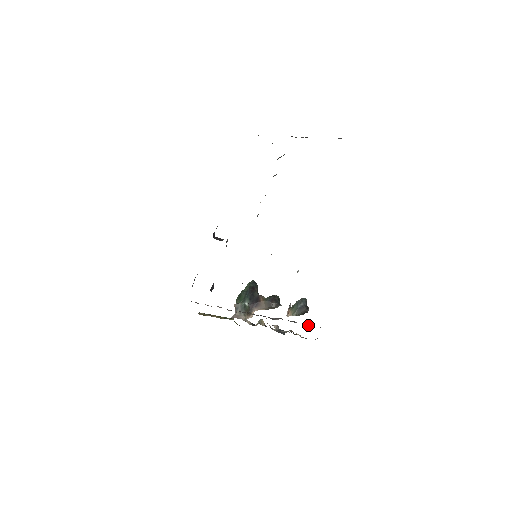
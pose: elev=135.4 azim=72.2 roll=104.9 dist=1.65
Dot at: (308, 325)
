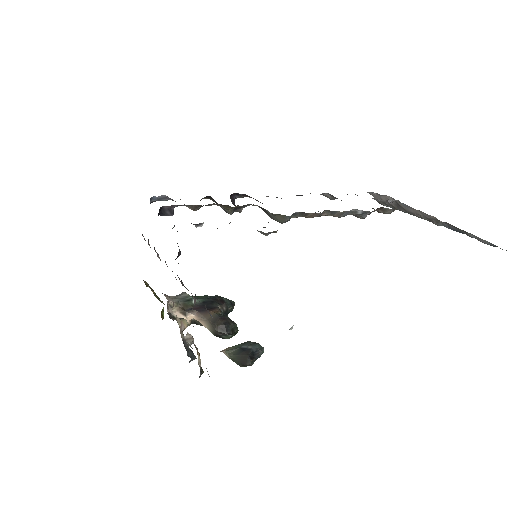
Dot at: occluded
